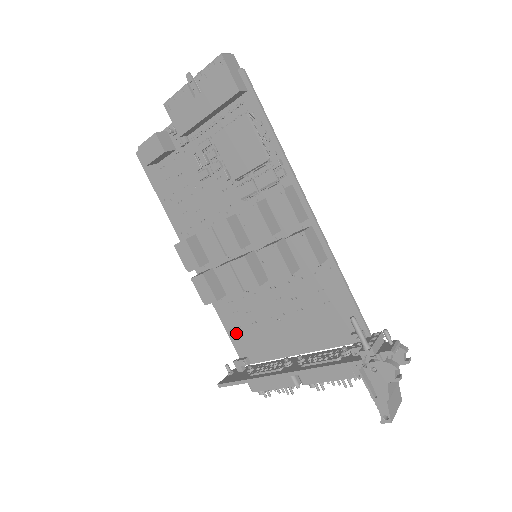
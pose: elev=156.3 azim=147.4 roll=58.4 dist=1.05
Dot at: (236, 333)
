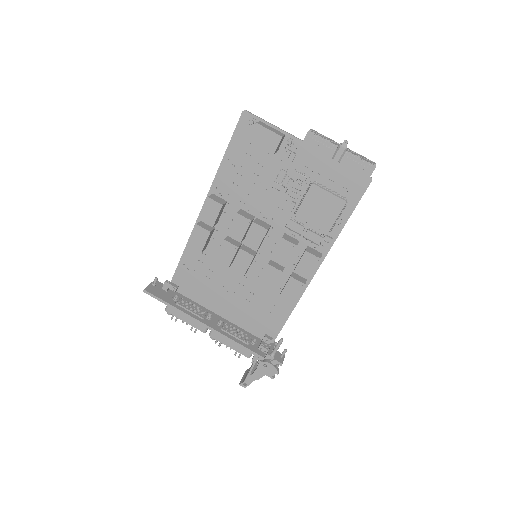
Dot at: (186, 270)
